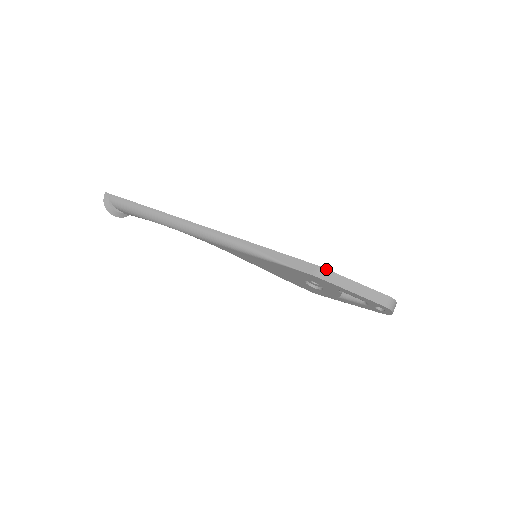
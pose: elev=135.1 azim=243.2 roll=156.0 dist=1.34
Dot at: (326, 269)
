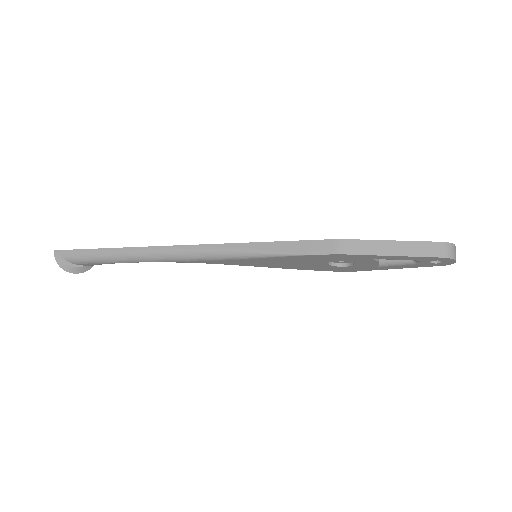
Dot at: (348, 239)
